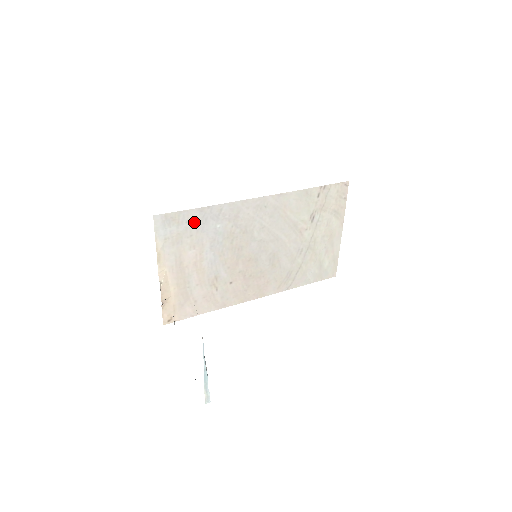
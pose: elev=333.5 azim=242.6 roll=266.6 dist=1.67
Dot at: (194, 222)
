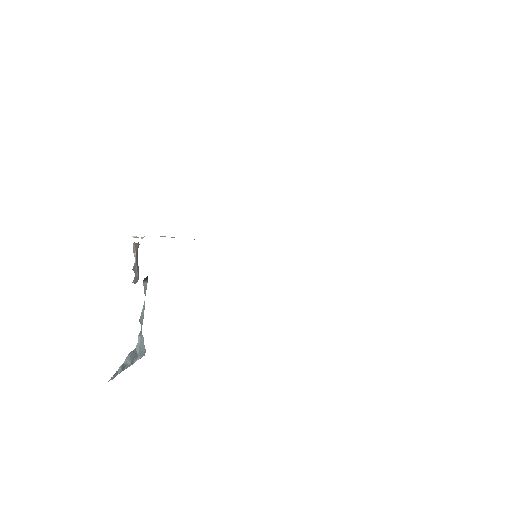
Dot at: occluded
